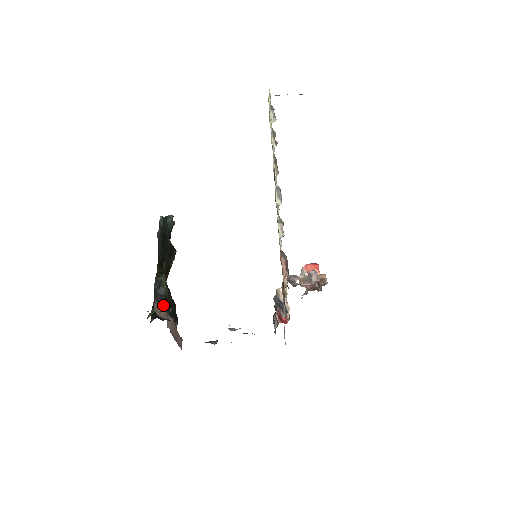
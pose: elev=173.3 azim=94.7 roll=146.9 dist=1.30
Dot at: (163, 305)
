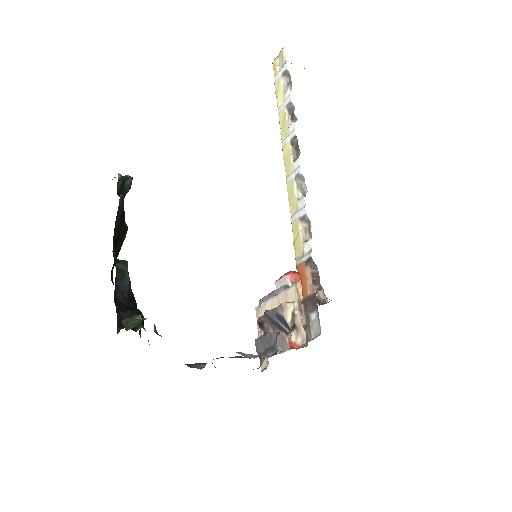
Dot at: (127, 306)
